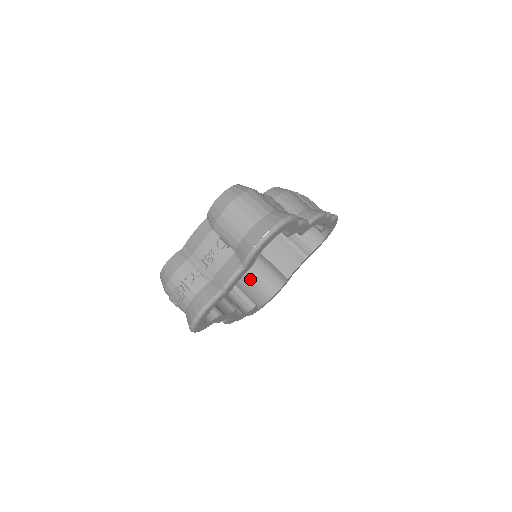
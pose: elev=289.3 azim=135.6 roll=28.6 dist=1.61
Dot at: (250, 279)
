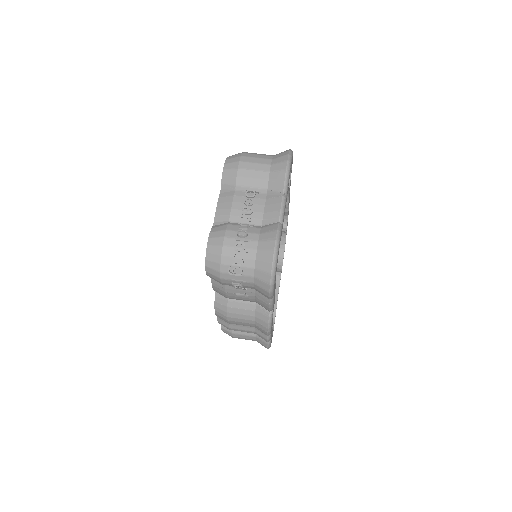
Dot at: occluded
